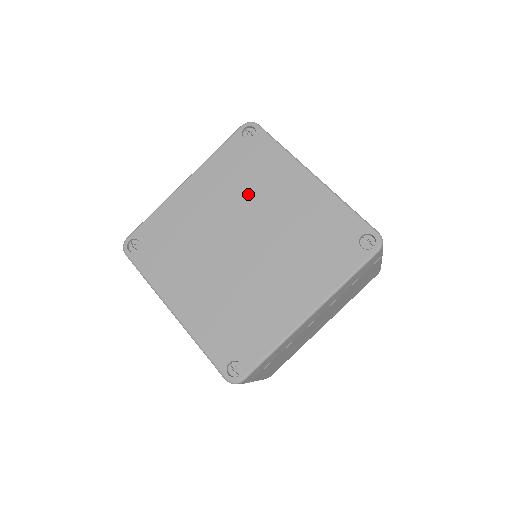
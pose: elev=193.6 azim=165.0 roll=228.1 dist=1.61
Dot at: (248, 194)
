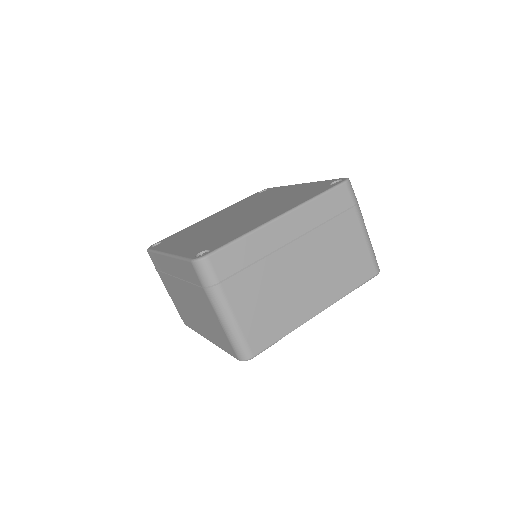
Dot at: (252, 203)
